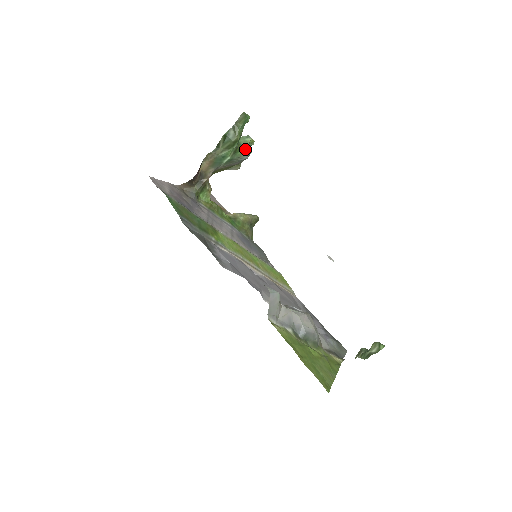
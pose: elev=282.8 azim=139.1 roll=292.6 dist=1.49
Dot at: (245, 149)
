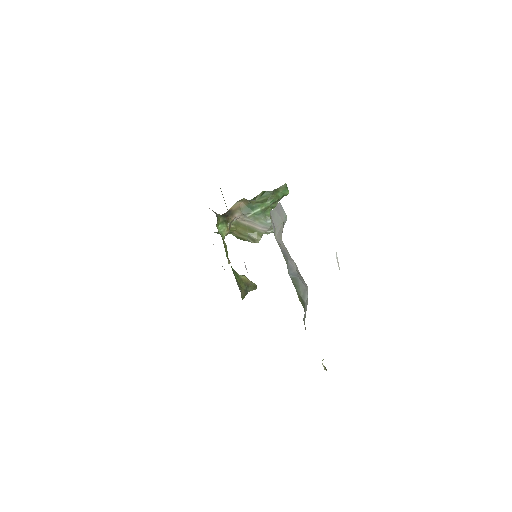
Dot at: occluded
